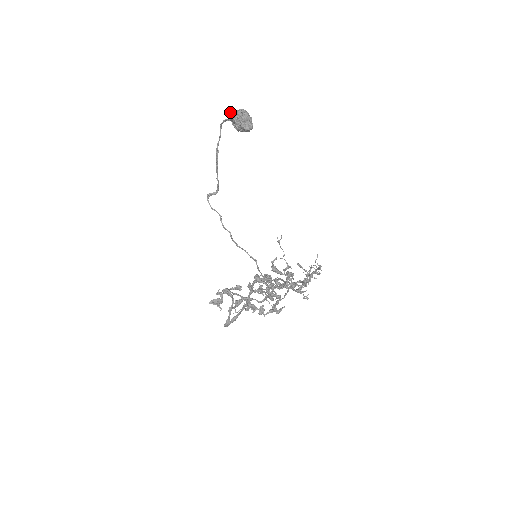
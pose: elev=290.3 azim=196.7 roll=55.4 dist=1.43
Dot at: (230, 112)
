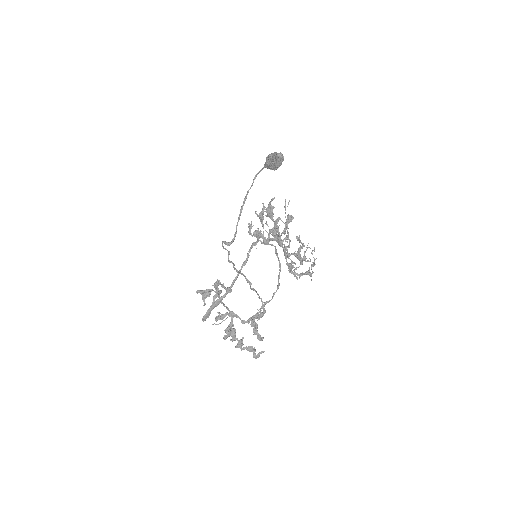
Dot at: (268, 155)
